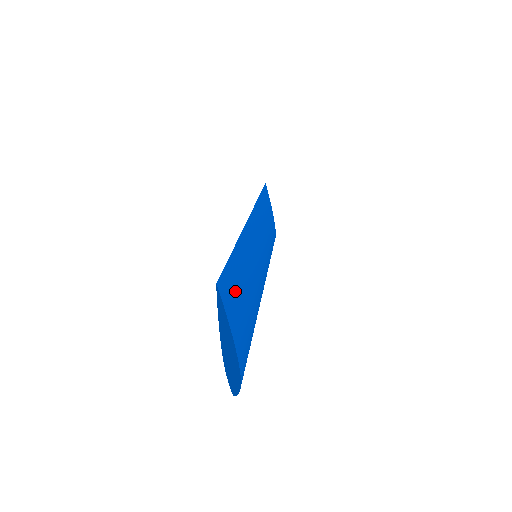
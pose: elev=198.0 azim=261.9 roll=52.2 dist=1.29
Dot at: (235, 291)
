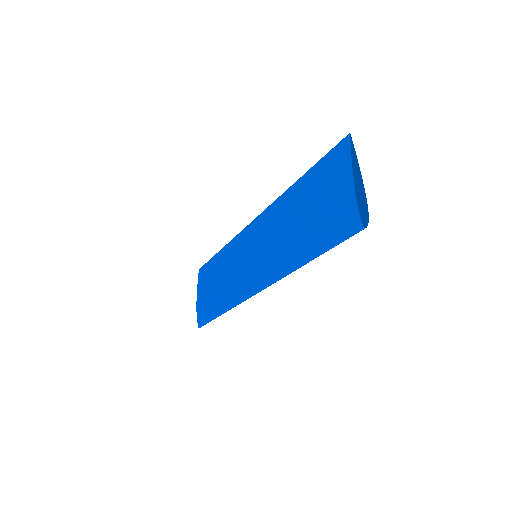
Dot at: occluded
